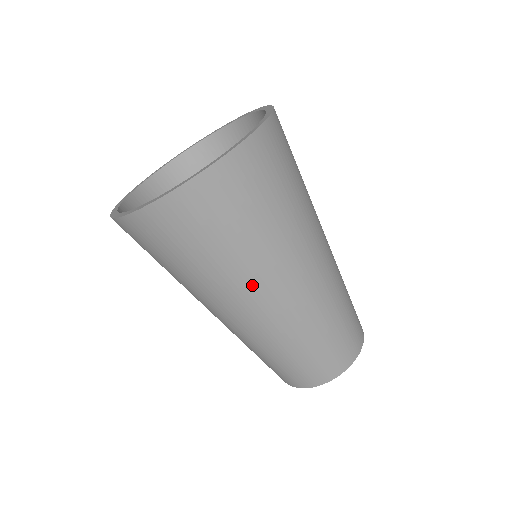
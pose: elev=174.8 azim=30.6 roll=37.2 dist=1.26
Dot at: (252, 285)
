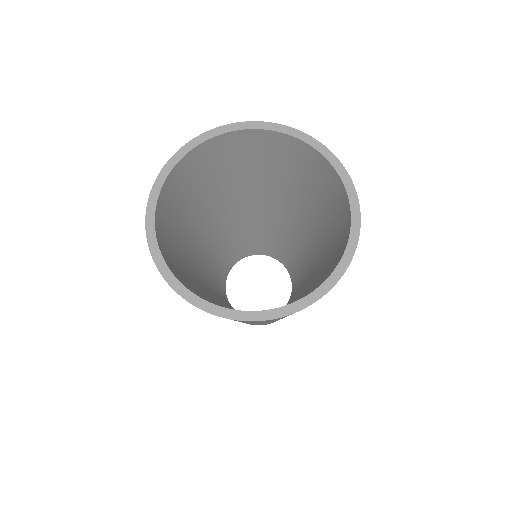
Dot at: occluded
